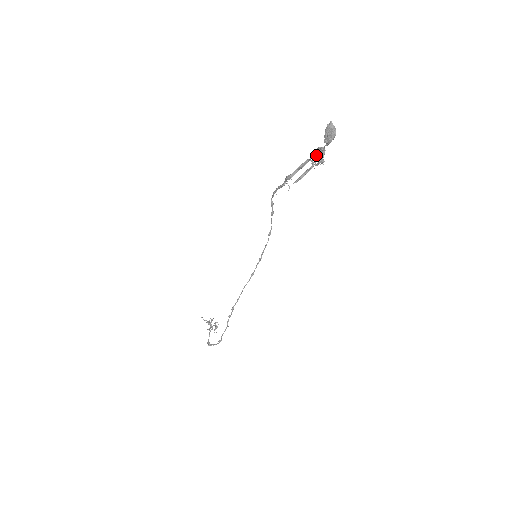
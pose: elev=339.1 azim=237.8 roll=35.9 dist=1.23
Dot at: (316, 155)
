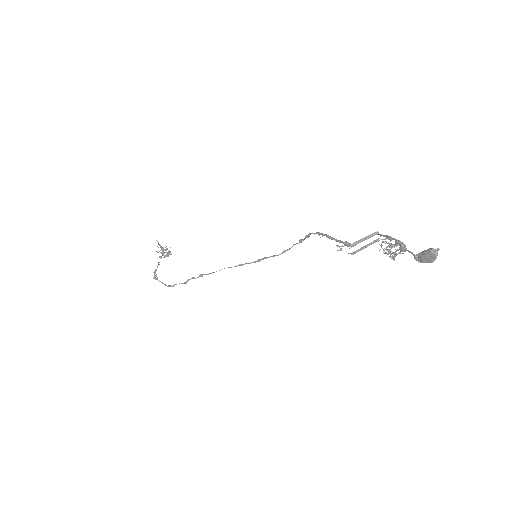
Dot at: (392, 245)
